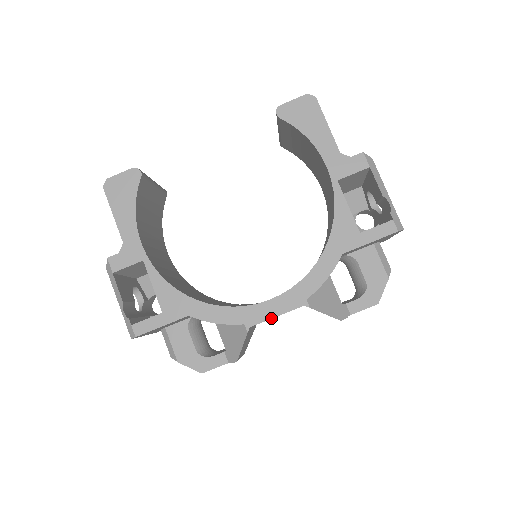
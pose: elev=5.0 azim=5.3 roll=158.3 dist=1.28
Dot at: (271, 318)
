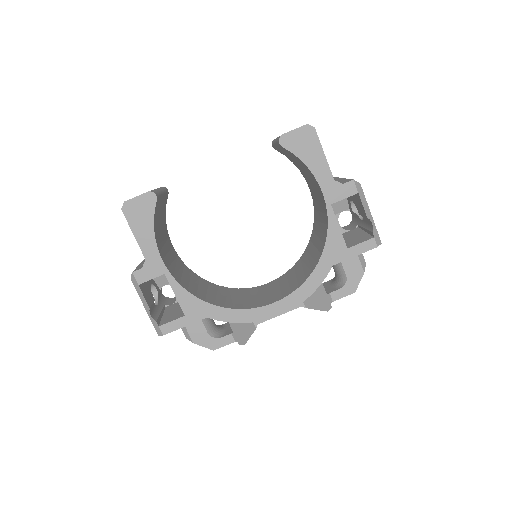
Dot at: occluded
